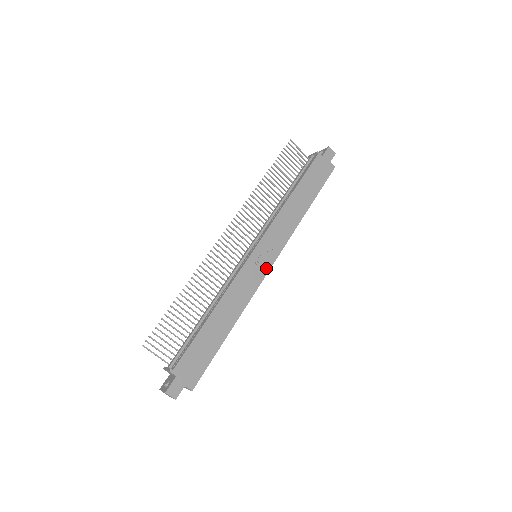
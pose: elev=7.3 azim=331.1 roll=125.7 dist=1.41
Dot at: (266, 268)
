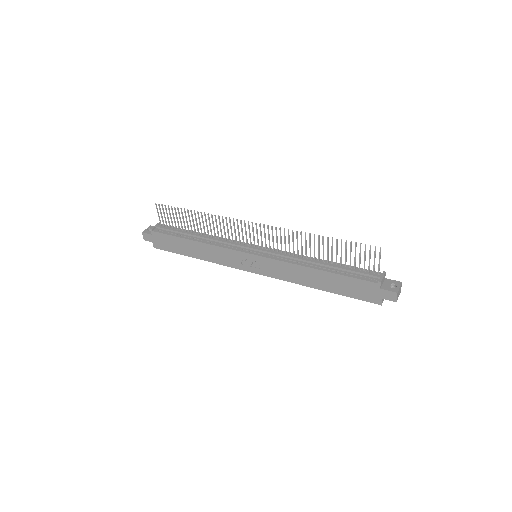
Dot at: (248, 268)
